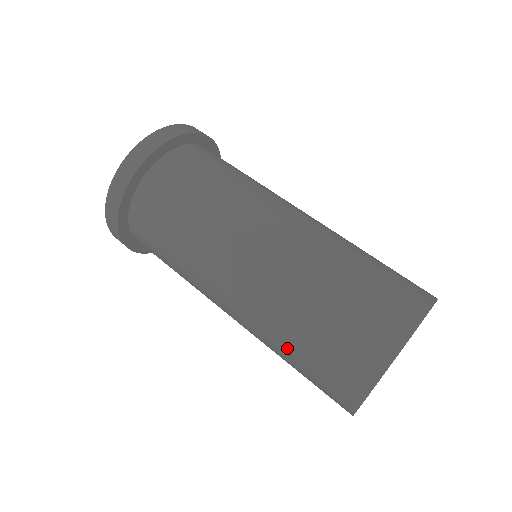
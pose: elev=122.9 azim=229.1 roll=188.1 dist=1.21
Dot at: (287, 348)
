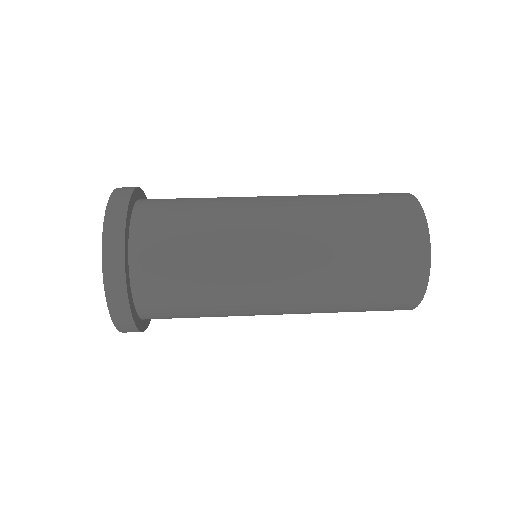
Dot at: (351, 228)
